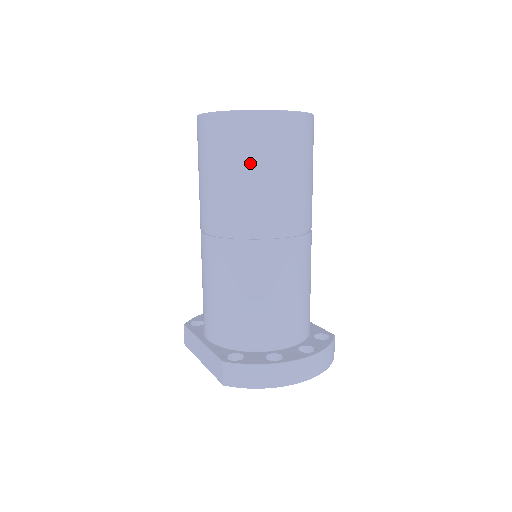
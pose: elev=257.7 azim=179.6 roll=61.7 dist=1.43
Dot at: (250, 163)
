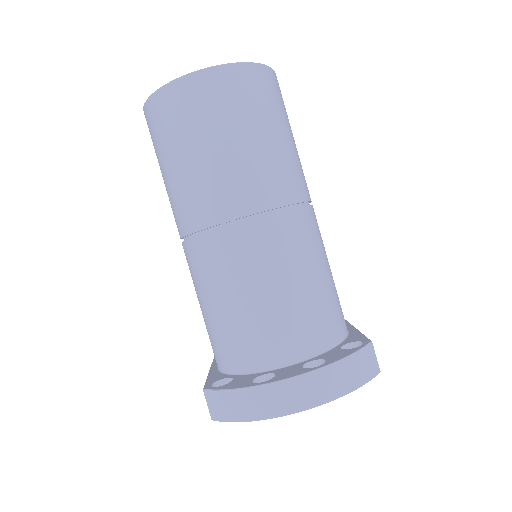
Dot at: (180, 144)
